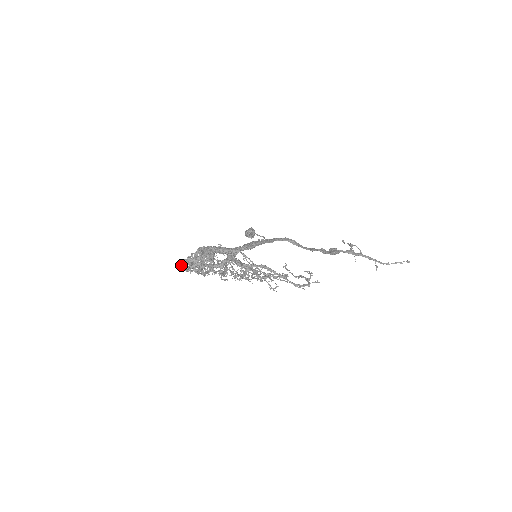
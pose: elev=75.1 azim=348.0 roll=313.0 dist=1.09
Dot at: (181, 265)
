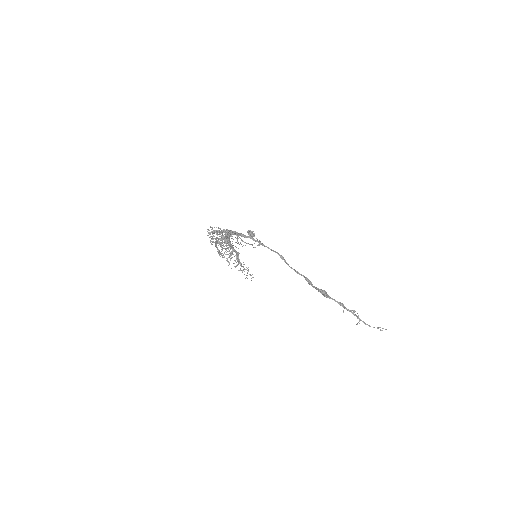
Dot at: (212, 241)
